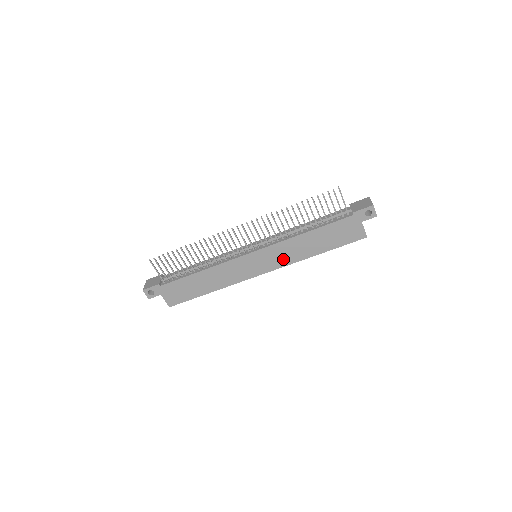
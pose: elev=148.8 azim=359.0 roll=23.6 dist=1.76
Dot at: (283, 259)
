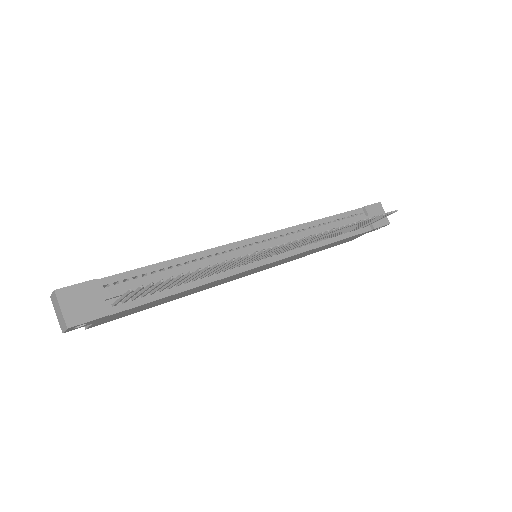
Dot at: (282, 262)
